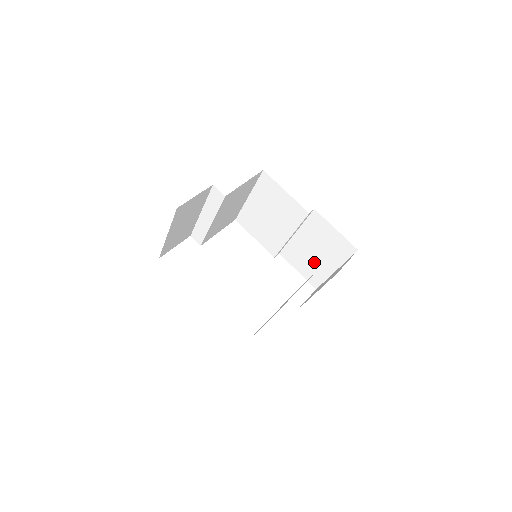
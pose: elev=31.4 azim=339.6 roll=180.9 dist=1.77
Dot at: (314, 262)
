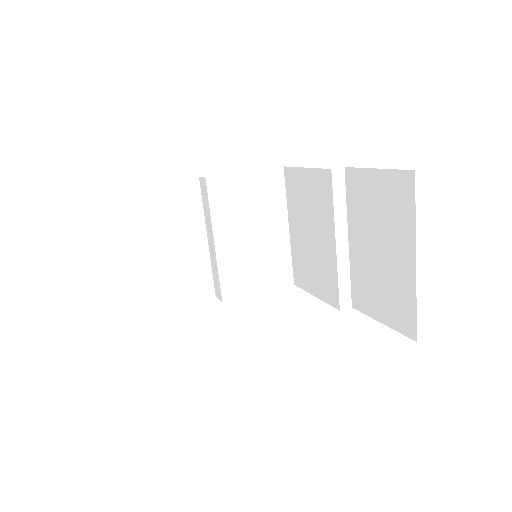
Dot at: (387, 275)
